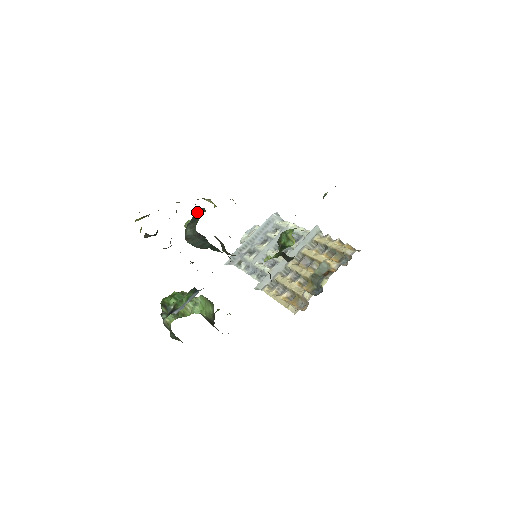
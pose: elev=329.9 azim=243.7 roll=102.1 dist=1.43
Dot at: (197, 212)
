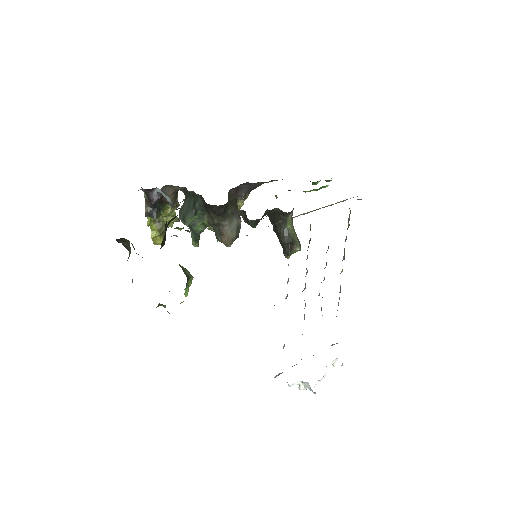
Dot at: occluded
